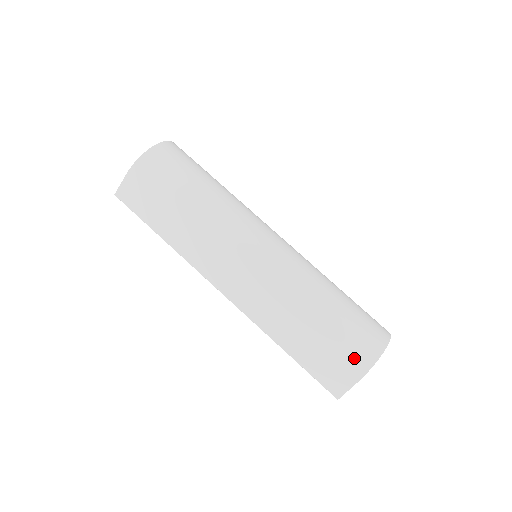
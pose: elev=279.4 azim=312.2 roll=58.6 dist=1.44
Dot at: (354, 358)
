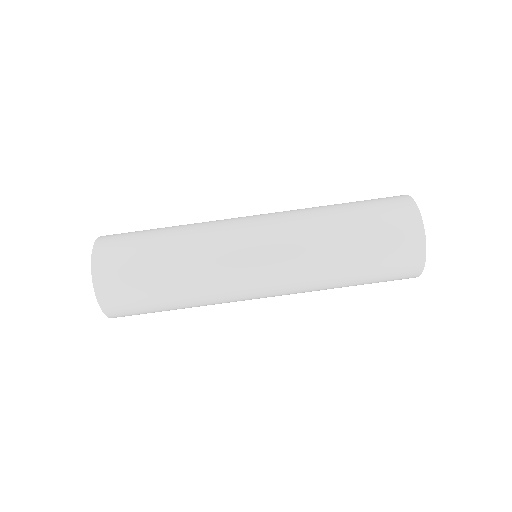
Dot at: (403, 276)
